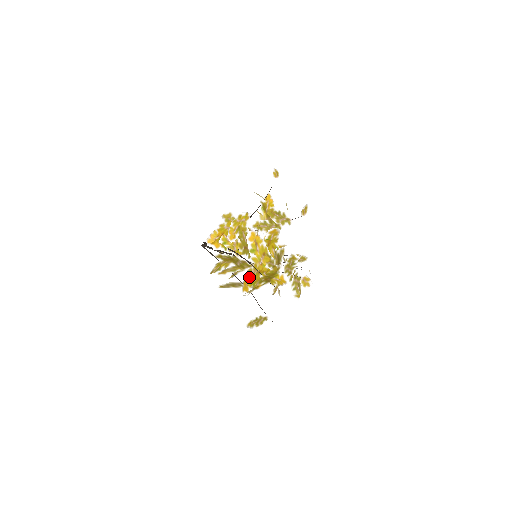
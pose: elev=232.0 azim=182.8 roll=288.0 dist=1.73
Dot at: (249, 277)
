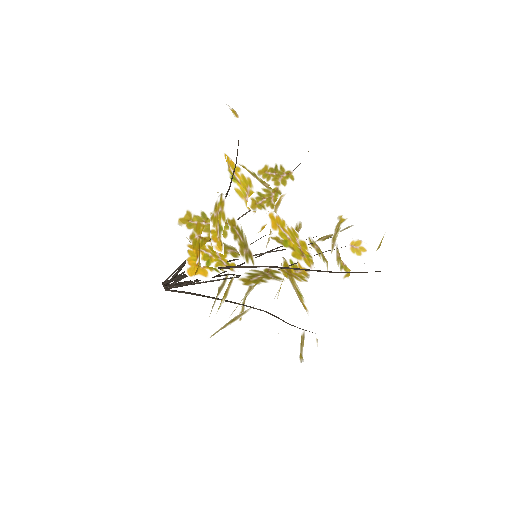
Dot at: (293, 287)
